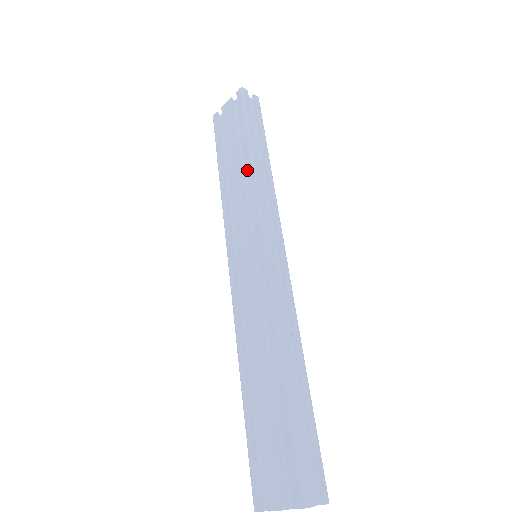
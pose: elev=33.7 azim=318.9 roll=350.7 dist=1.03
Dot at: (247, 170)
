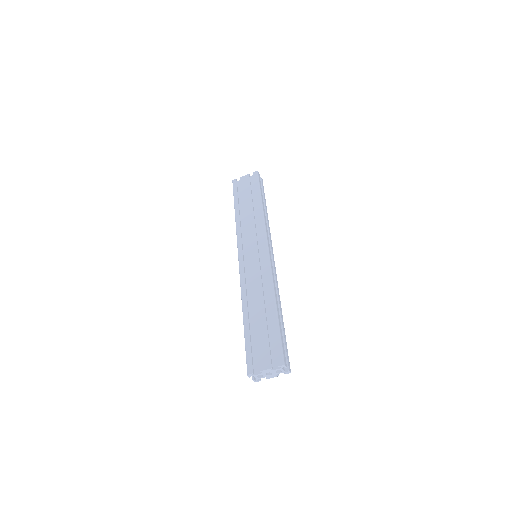
Dot at: (258, 211)
